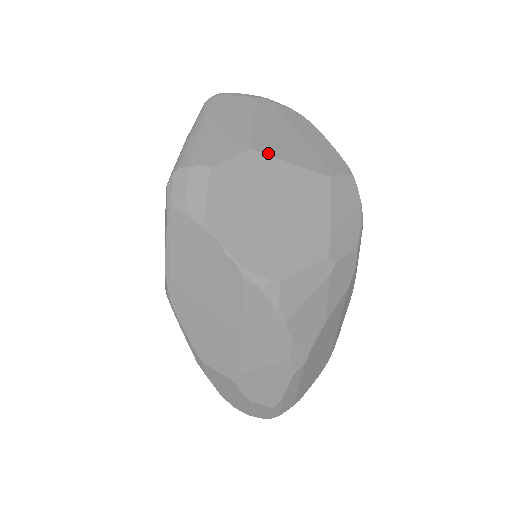
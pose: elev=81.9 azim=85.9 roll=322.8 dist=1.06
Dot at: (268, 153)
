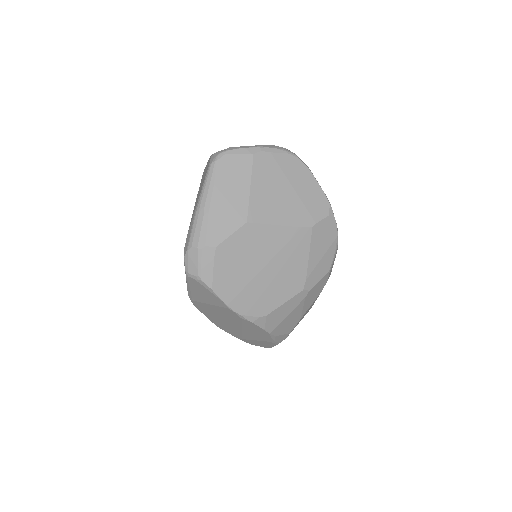
Dot at: (260, 222)
